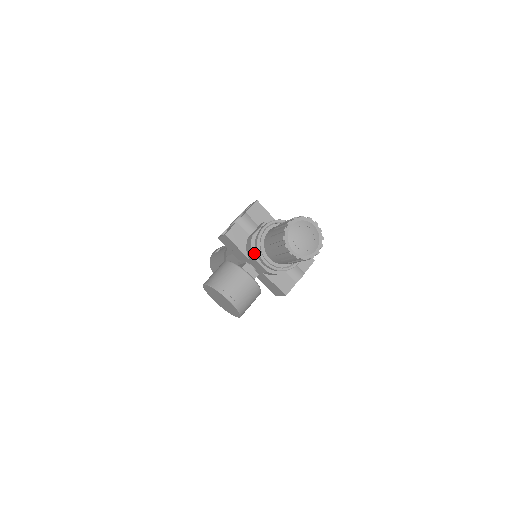
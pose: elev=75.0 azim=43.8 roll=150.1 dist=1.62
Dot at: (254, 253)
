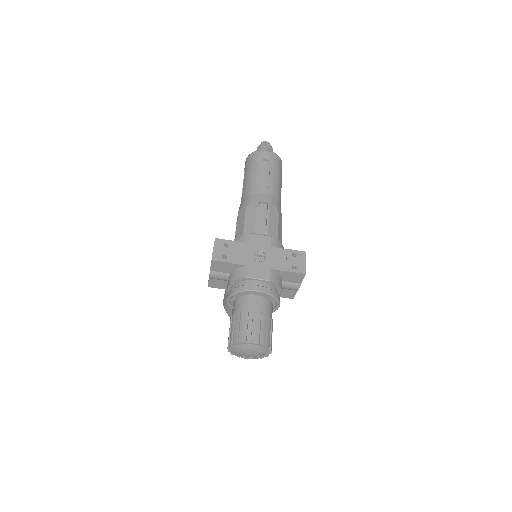
Dot at: occluded
